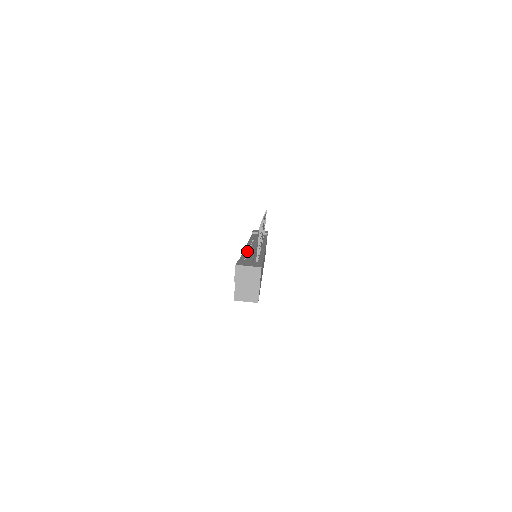
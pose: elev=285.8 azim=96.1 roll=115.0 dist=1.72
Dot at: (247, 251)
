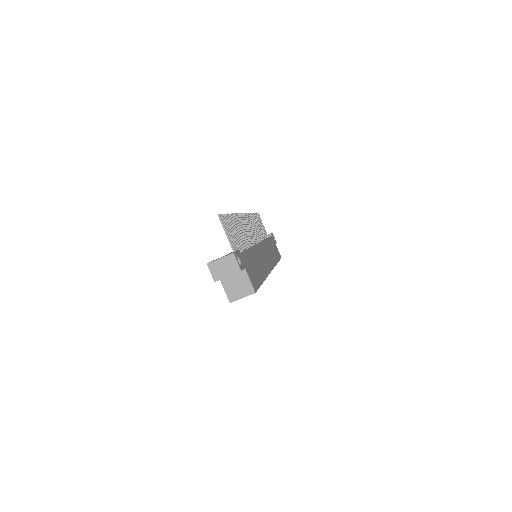
Dot at: occluded
